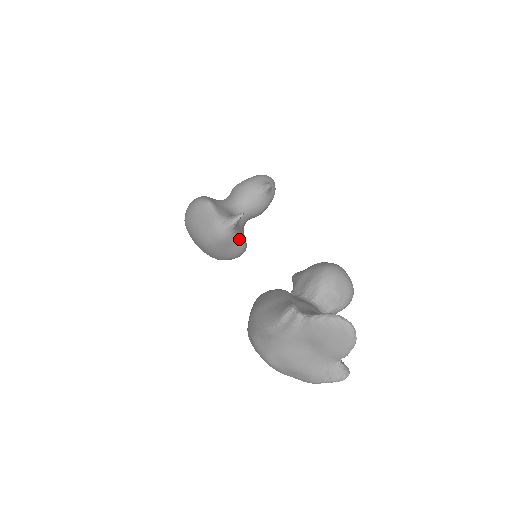
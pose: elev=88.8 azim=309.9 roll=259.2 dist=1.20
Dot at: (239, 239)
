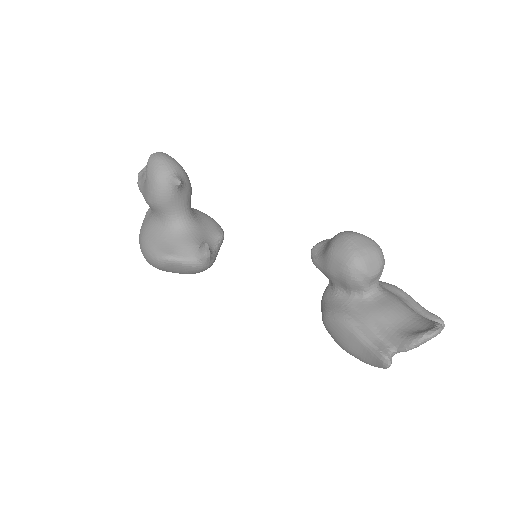
Dot at: (218, 244)
